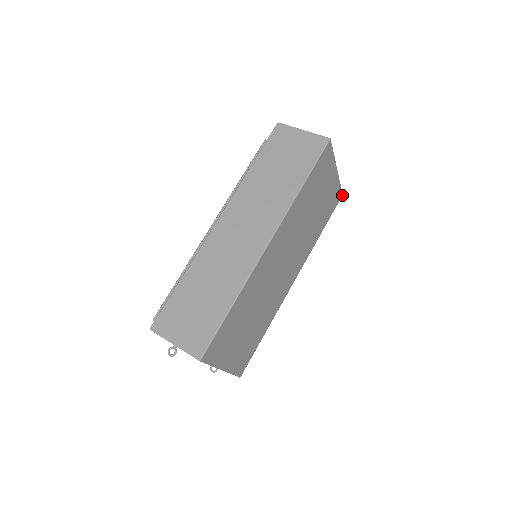
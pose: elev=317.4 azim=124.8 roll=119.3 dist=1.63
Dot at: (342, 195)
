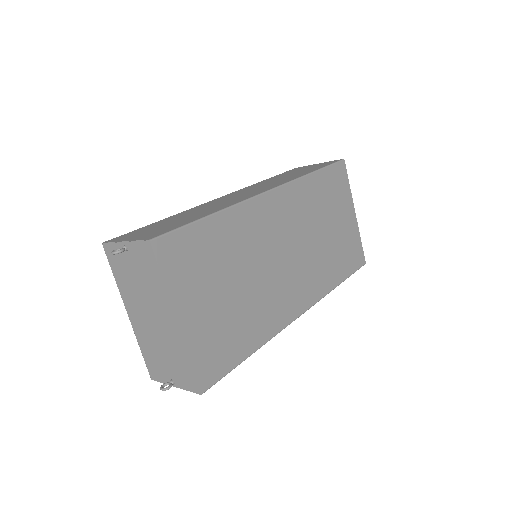
Dot at: (365, 263)
